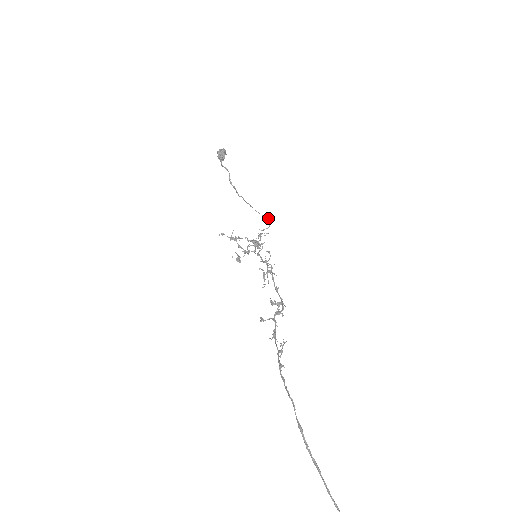
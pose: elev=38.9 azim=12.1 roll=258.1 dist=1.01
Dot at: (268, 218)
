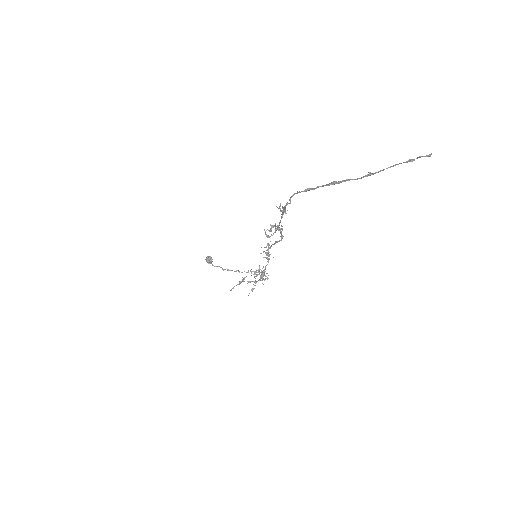
Dot at: occluded
